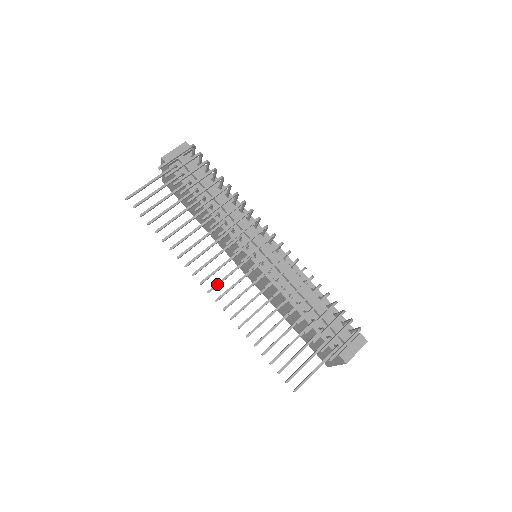
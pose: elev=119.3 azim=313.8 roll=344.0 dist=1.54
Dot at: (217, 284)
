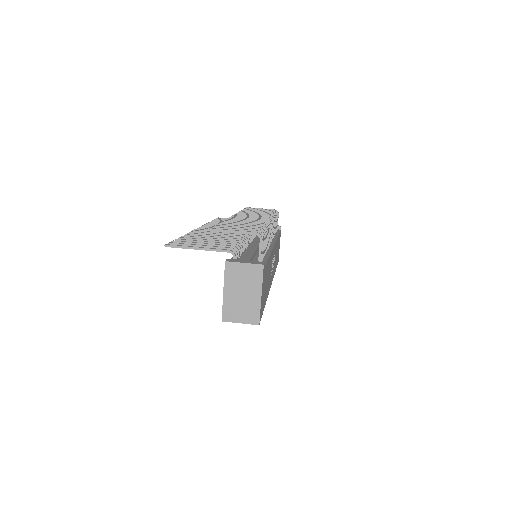
Dot at: occluded
